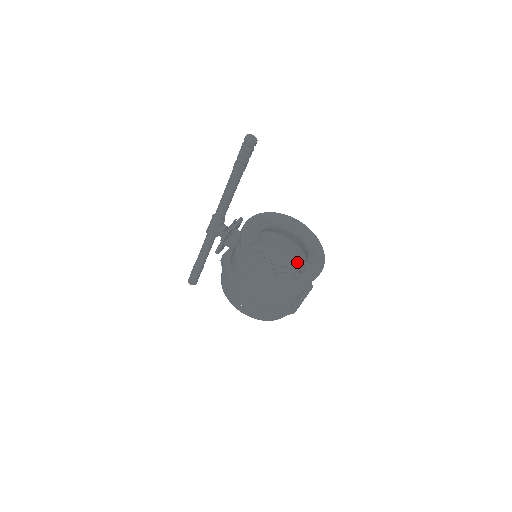
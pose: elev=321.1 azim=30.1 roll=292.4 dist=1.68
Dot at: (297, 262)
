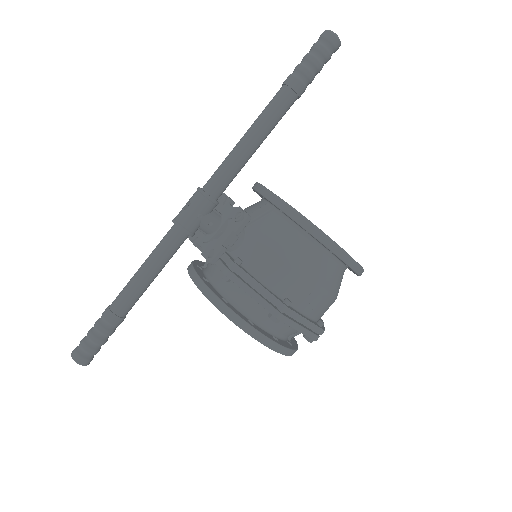
Dot at: occluded
